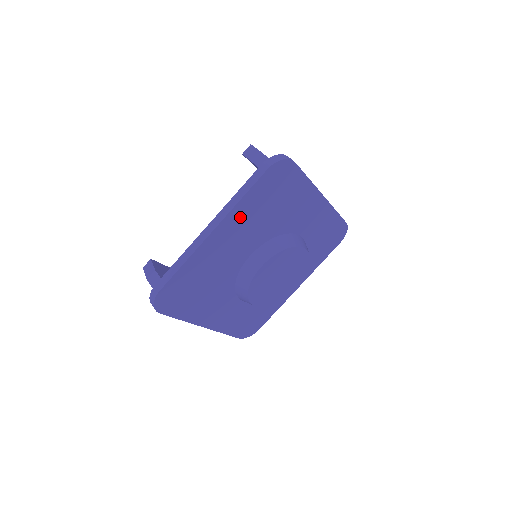
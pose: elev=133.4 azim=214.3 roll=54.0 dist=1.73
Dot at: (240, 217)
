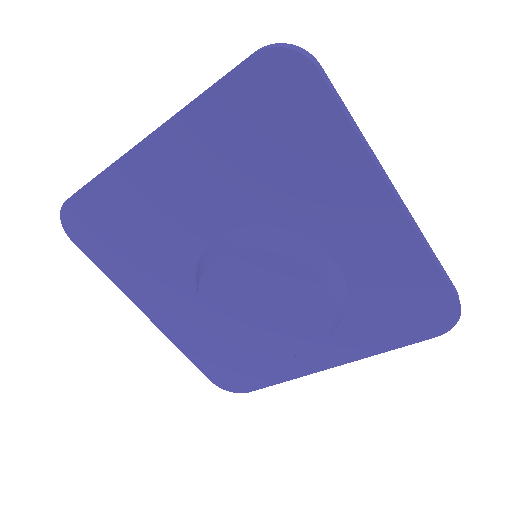
Dot at: (197, 139)
